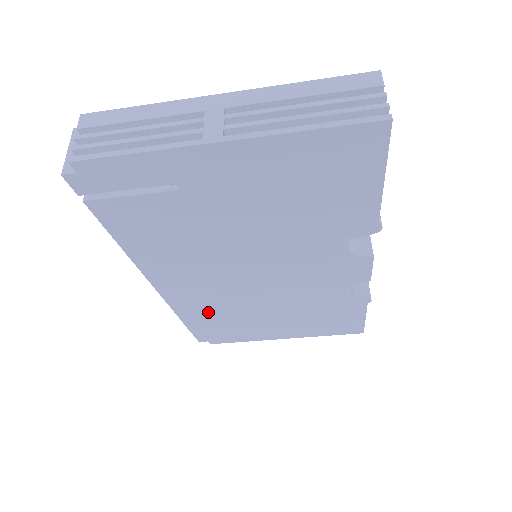
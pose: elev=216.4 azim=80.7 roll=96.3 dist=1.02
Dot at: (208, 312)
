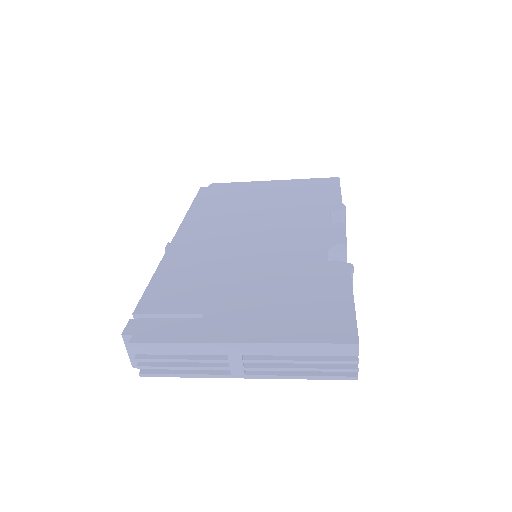
Dot at: occluded
